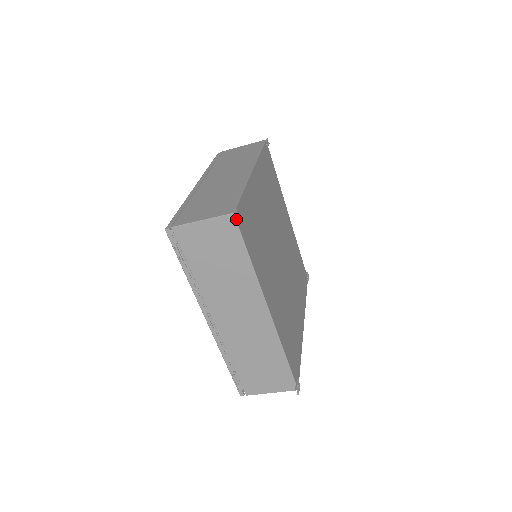
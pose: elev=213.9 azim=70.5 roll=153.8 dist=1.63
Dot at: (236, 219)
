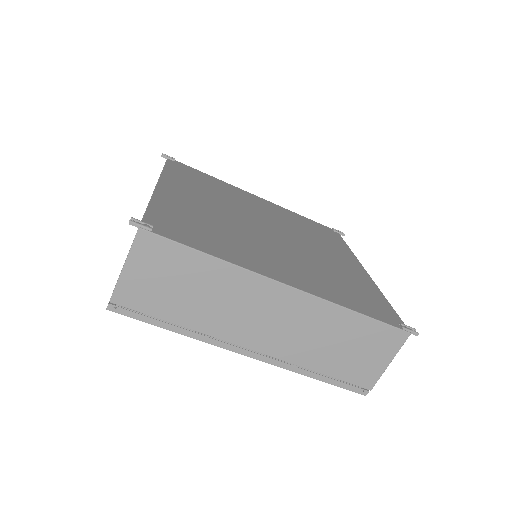
Dot at: (167, 157)
